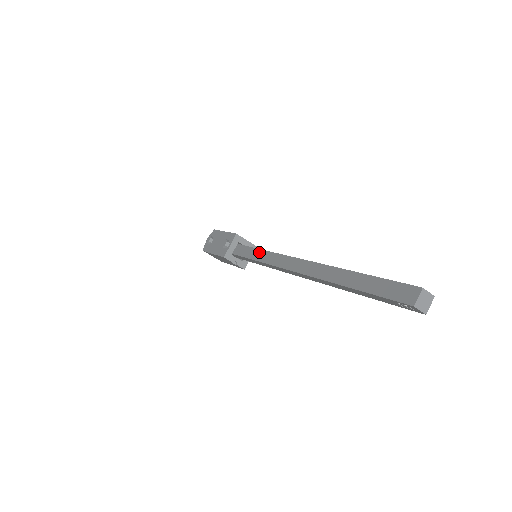
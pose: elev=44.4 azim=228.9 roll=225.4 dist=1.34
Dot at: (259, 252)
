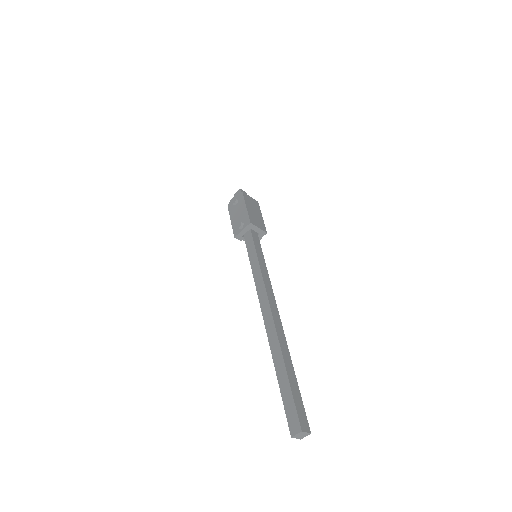
Dot at: (256, 261)
